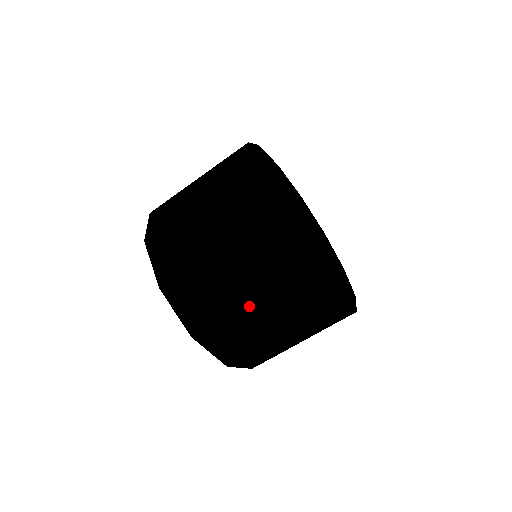
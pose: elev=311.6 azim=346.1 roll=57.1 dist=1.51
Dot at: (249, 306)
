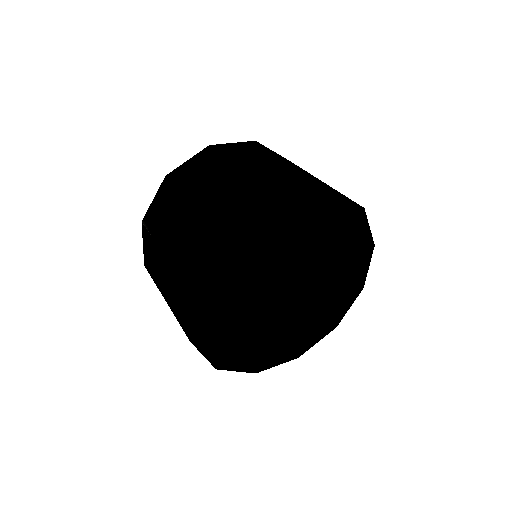
Dot at: occluded
